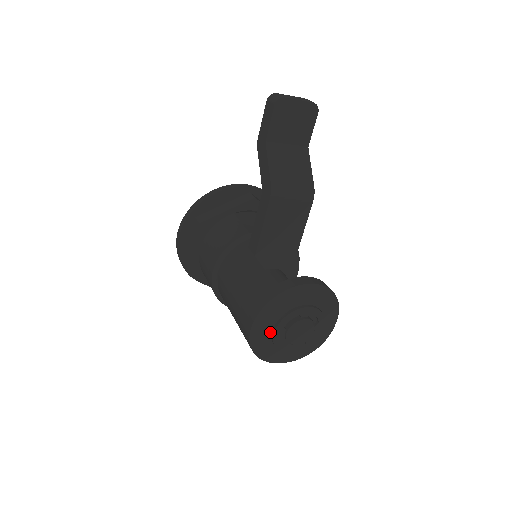
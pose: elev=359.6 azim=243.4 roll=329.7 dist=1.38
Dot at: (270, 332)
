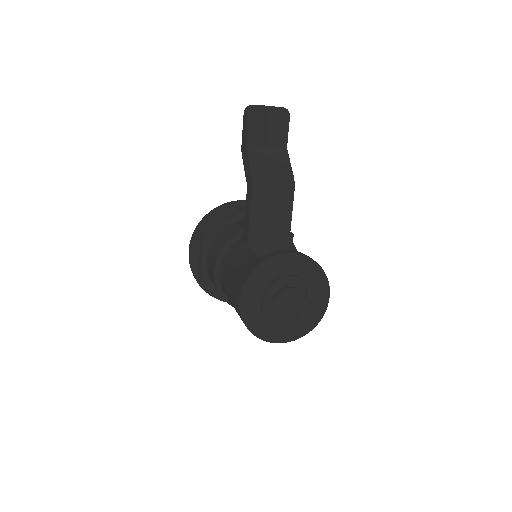
Dot at: (259, 304)
